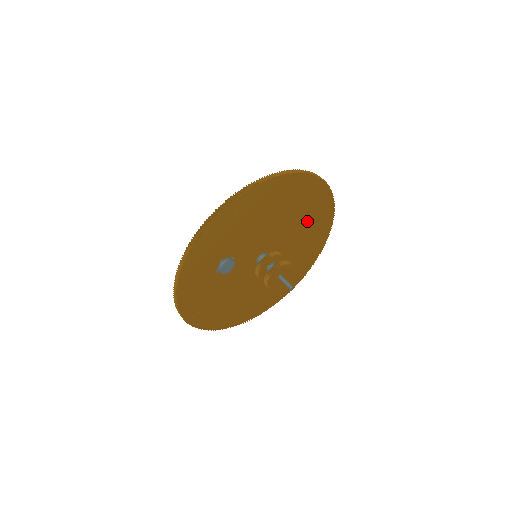
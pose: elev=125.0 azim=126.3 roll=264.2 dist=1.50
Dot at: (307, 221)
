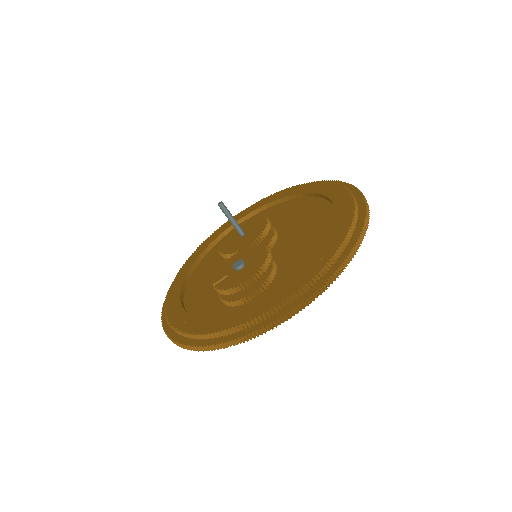
Dot at: occluded
